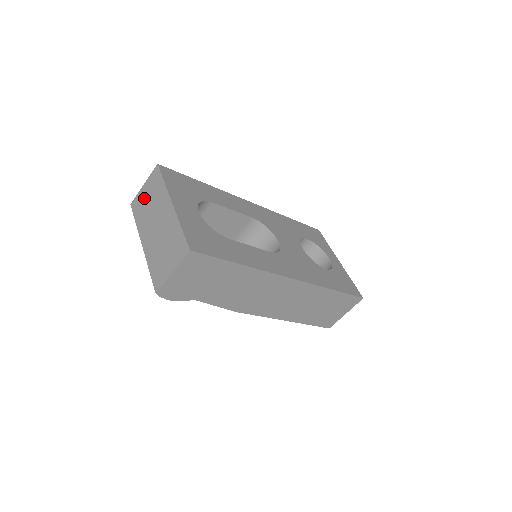
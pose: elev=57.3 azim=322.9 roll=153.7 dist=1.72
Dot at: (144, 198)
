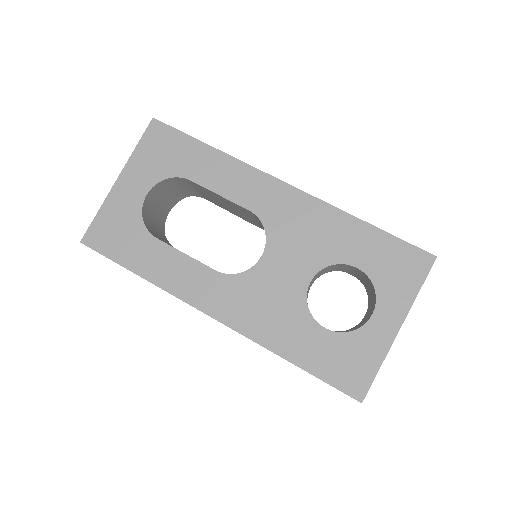
Dot at: occluded
